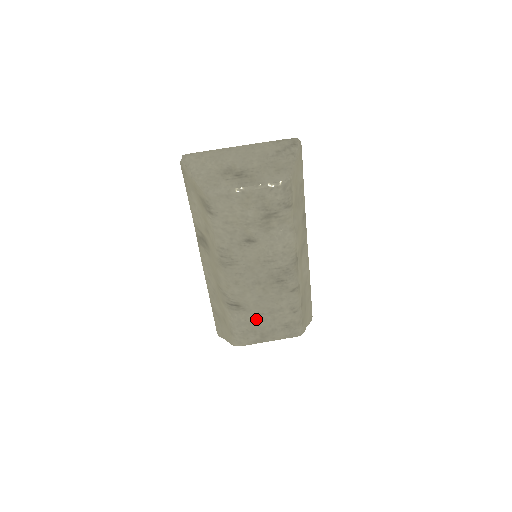
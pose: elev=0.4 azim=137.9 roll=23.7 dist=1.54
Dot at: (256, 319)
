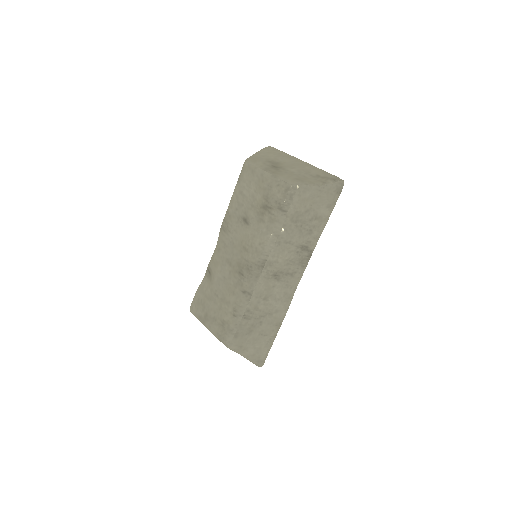
Dot at: (211, 296)
